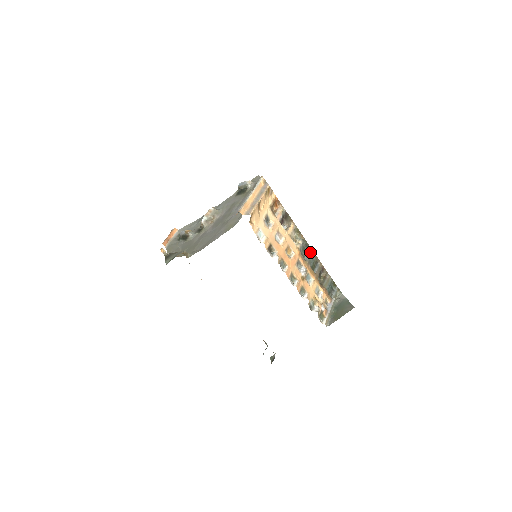
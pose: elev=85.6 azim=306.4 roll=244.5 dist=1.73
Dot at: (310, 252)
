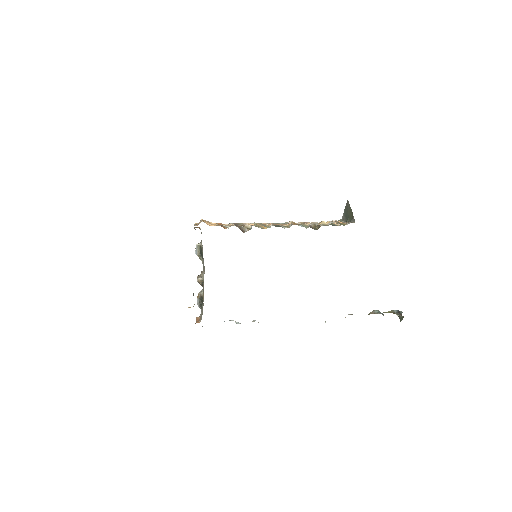
Dot at: occluded
